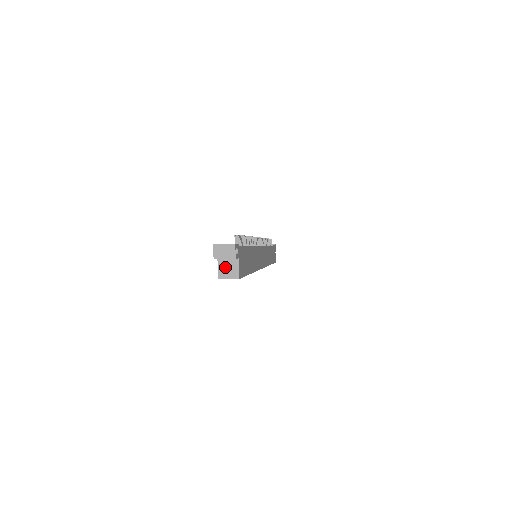
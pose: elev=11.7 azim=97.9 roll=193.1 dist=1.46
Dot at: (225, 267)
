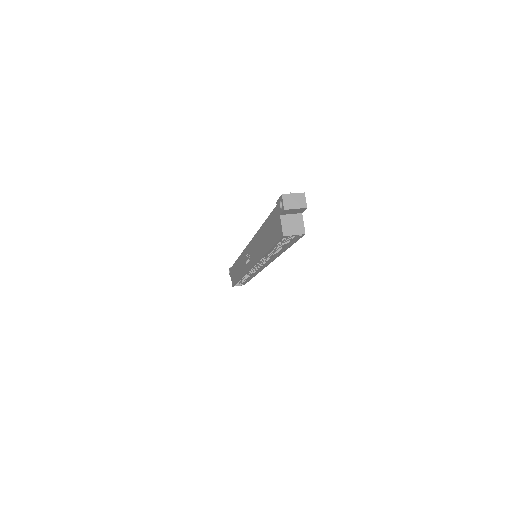
Dot at: (289, 223)
